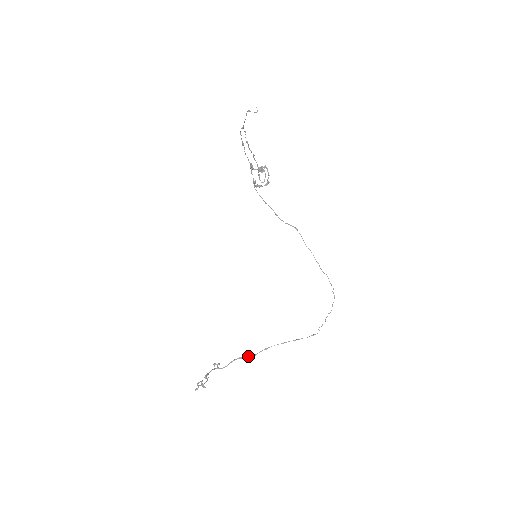
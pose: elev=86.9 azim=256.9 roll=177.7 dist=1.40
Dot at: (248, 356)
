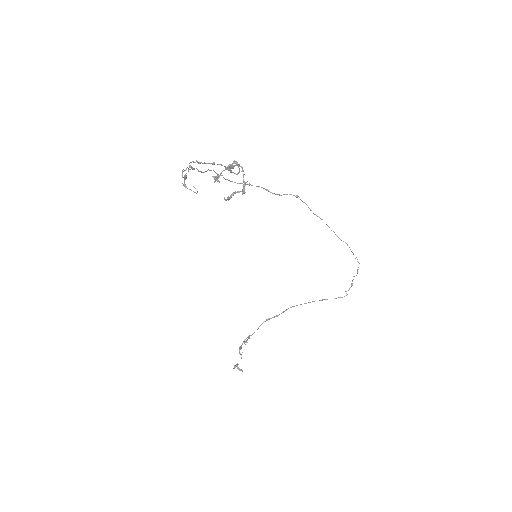
Dot at: (276, 316)
